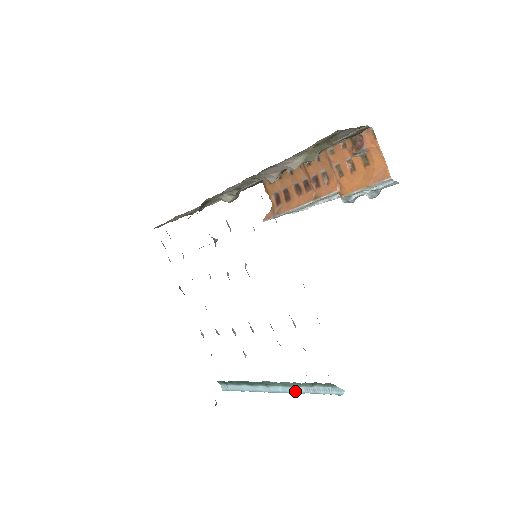
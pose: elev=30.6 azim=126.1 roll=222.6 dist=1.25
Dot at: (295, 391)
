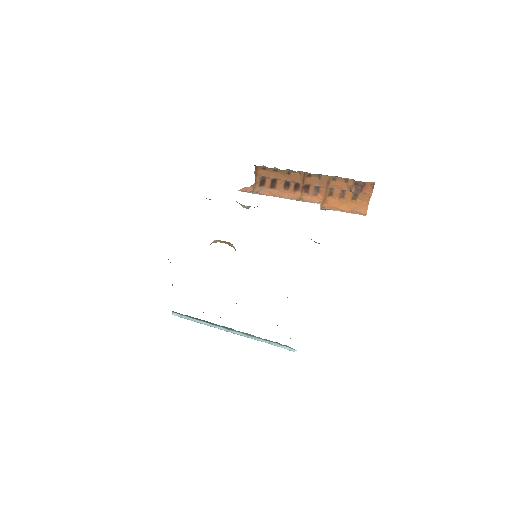
Dot at: (254, 339)
